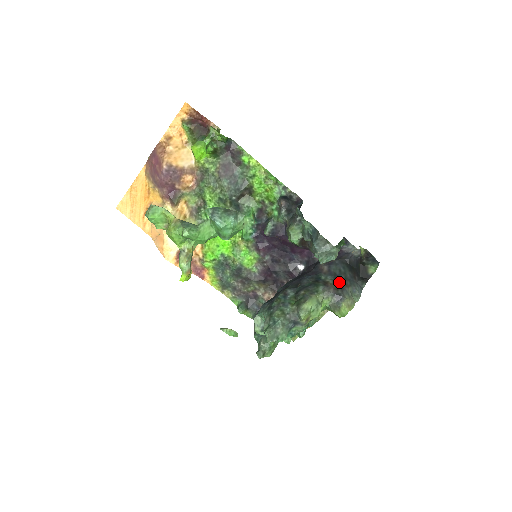
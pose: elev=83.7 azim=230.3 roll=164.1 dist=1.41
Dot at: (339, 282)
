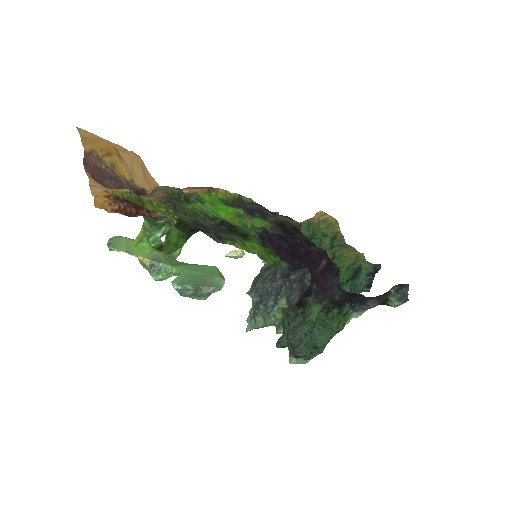
Dot at: occluded
